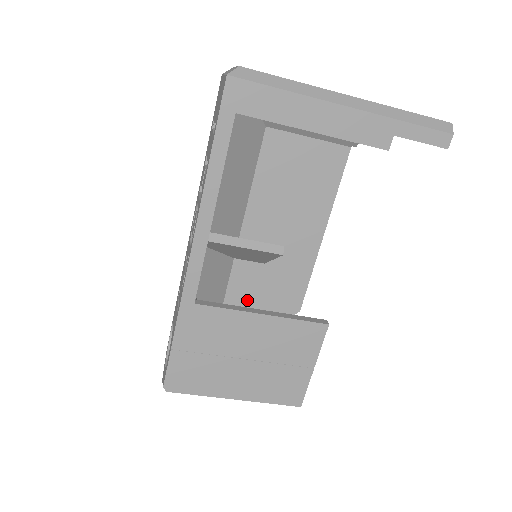
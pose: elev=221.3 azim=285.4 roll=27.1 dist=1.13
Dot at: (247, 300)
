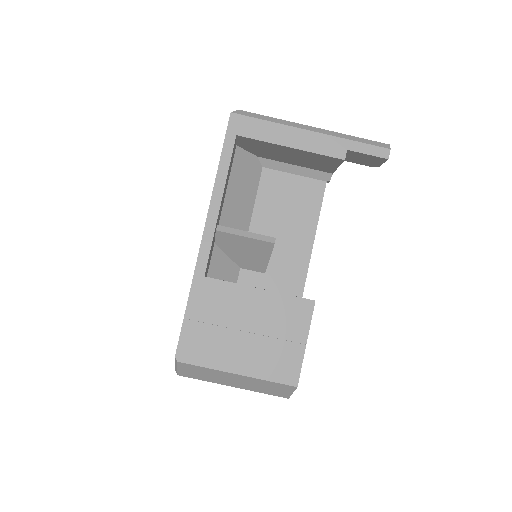
Dot at: occluded
